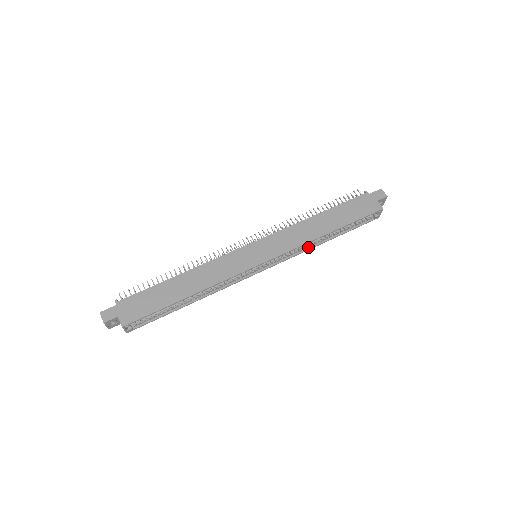
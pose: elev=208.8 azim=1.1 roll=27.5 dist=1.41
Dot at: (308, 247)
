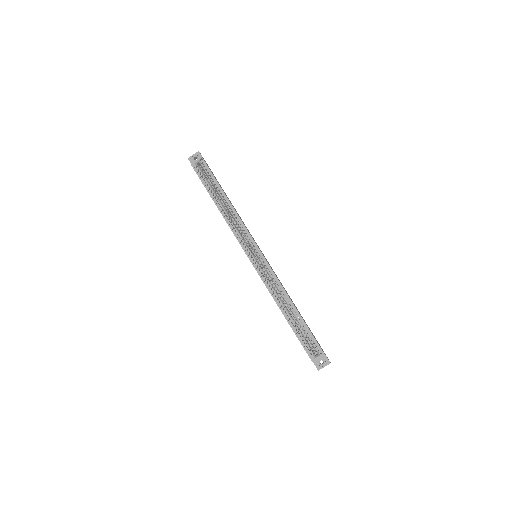
Dot at: (274, 296)
